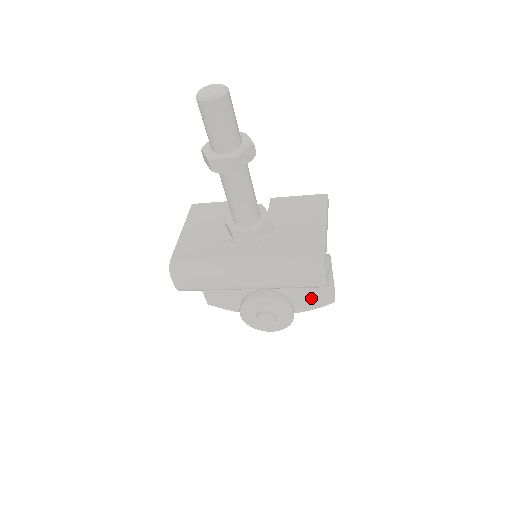
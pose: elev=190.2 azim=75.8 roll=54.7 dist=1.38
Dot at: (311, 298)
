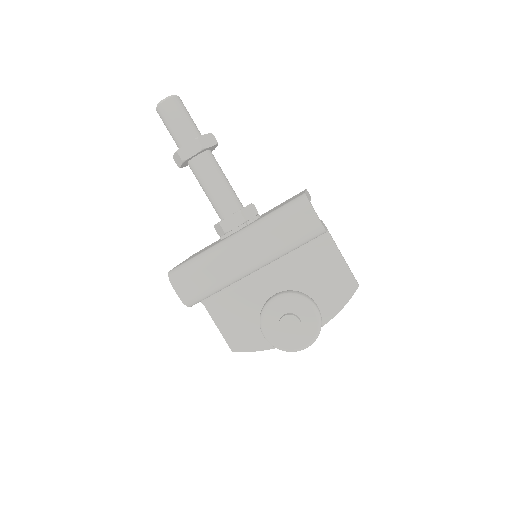
Dot at: (332, 292)
